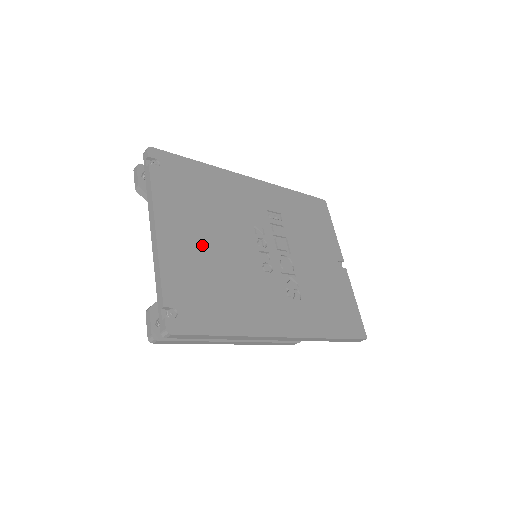
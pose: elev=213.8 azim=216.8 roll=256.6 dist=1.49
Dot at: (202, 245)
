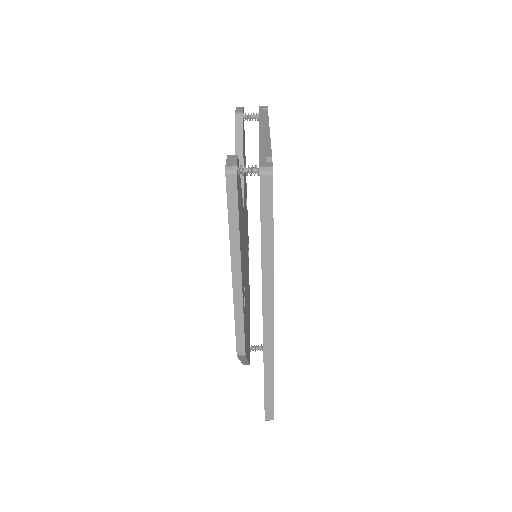
Dot at: occluded
